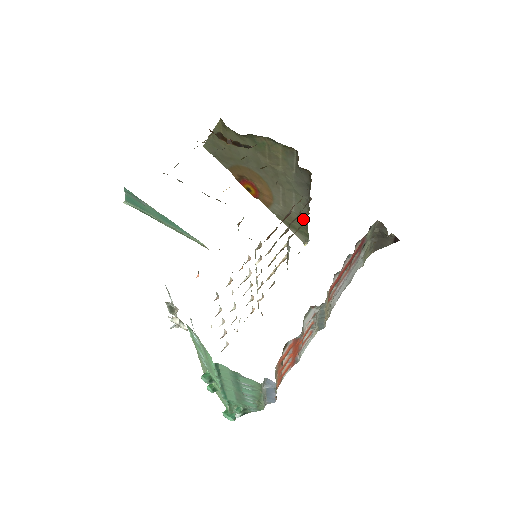
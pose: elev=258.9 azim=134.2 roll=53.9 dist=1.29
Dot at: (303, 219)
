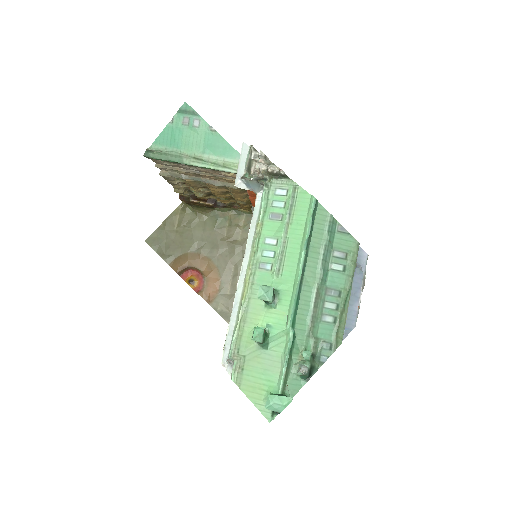
Dot at: occluded
